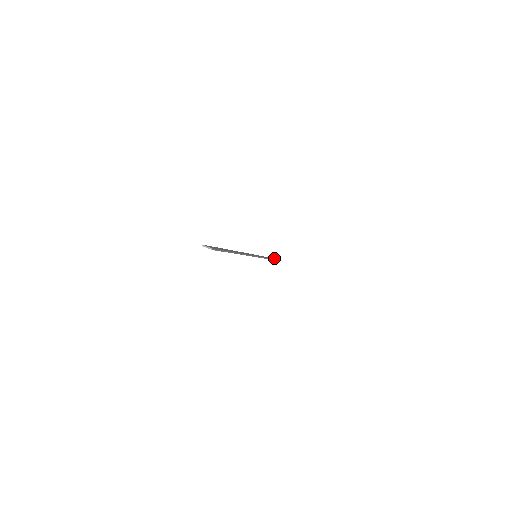
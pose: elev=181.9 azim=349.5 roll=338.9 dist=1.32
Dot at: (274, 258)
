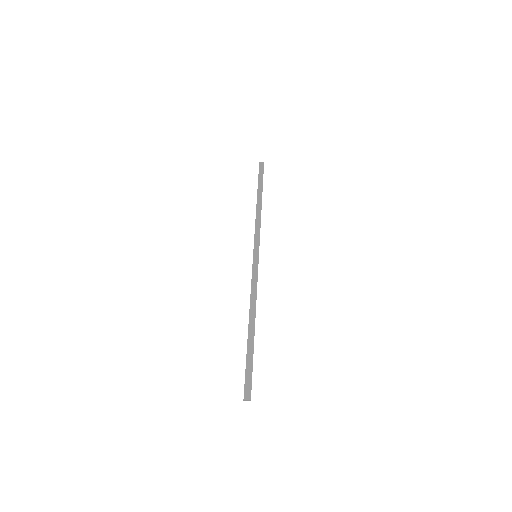
Dot at: occluded
